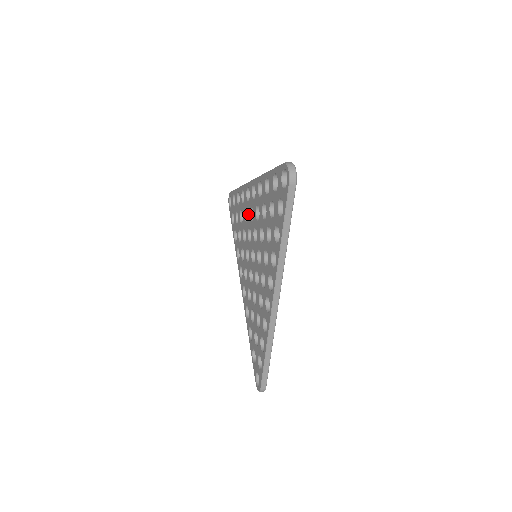
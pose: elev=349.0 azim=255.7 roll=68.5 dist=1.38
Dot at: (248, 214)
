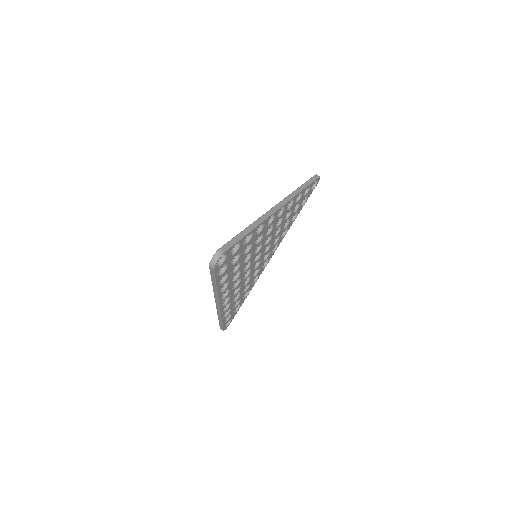
Dot at: occluded
